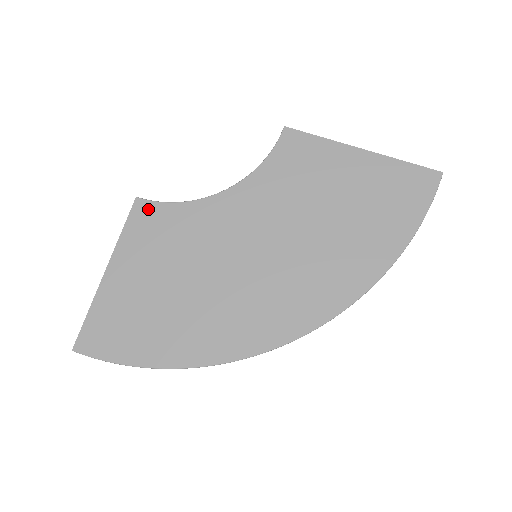
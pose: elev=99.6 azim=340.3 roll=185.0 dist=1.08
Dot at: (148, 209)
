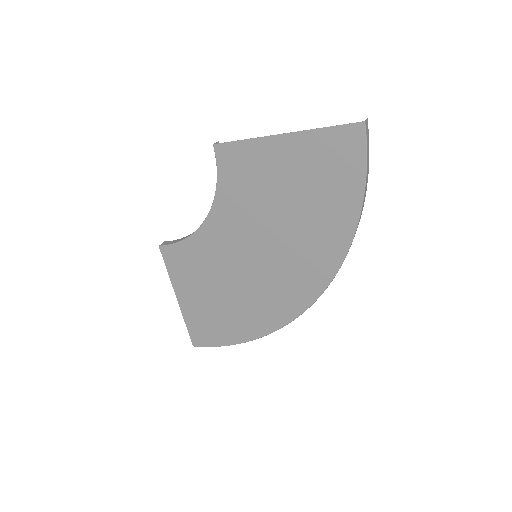
Dot at: (171, 251)
